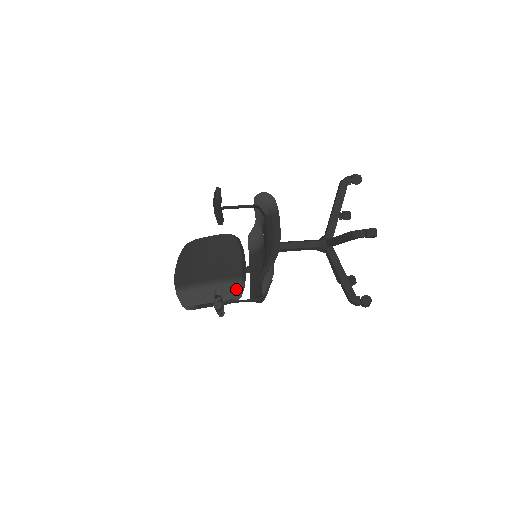
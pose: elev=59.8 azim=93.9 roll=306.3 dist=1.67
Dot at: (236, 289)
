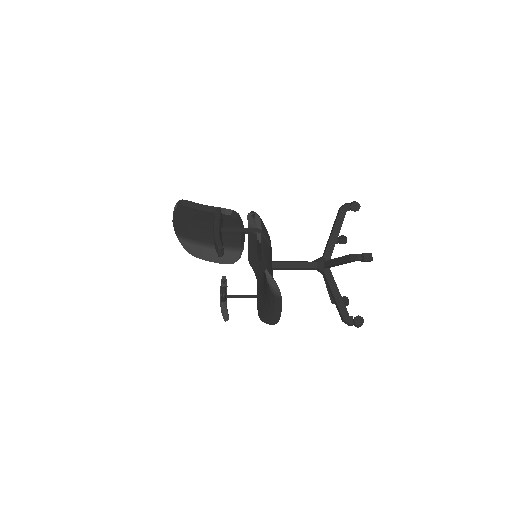
Dot at: (236, 257)
